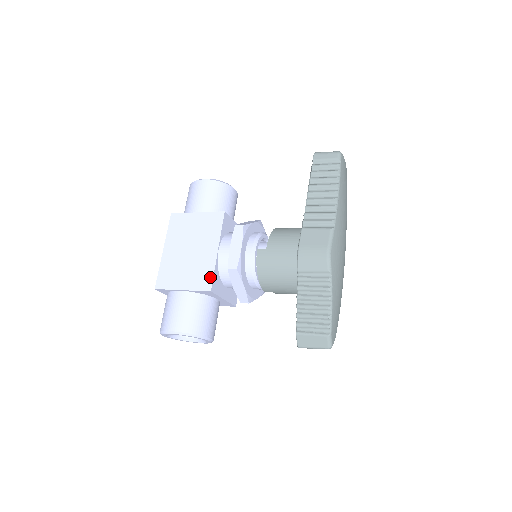
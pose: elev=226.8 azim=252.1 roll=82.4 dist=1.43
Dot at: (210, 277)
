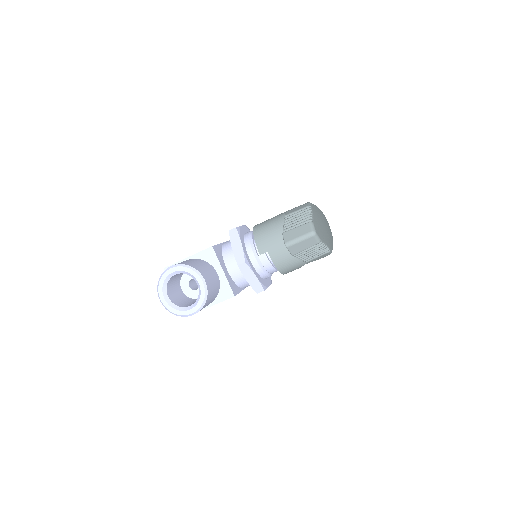
Dot at: occluded
